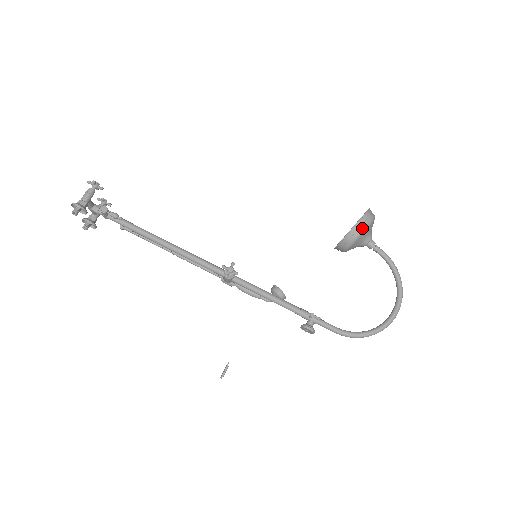
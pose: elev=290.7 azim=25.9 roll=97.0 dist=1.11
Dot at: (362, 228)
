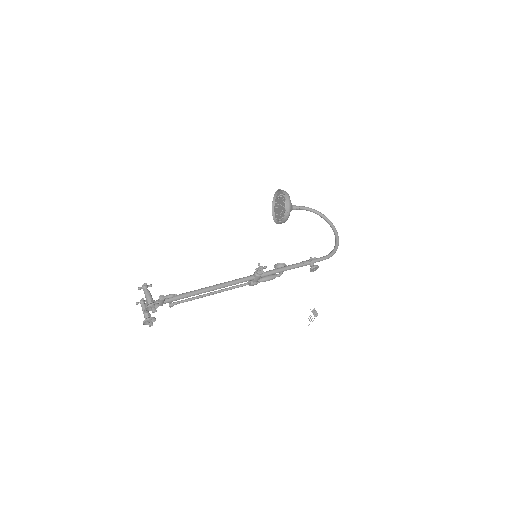
Dot at: (289, 200)
